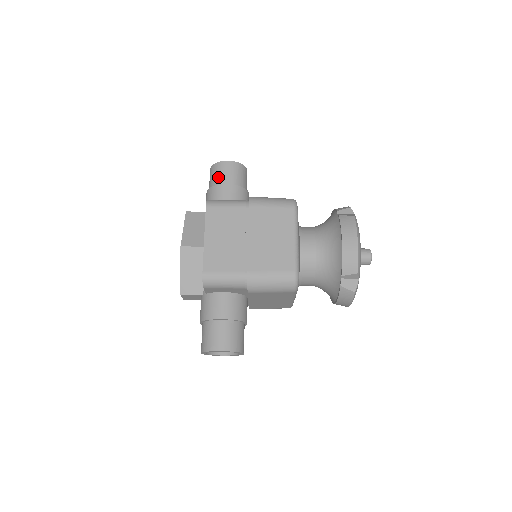
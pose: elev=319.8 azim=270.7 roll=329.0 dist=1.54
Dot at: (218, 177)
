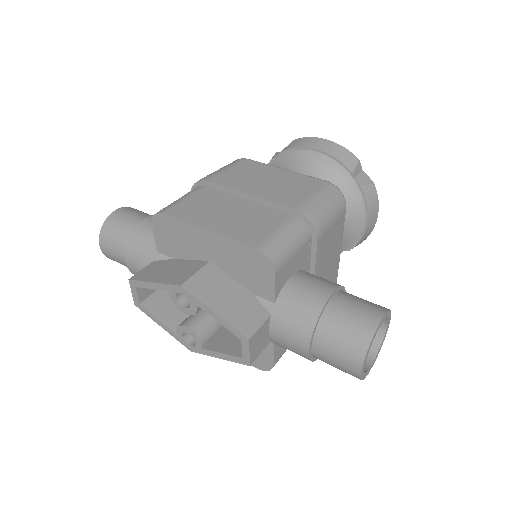
Dot at: (124, 226)
